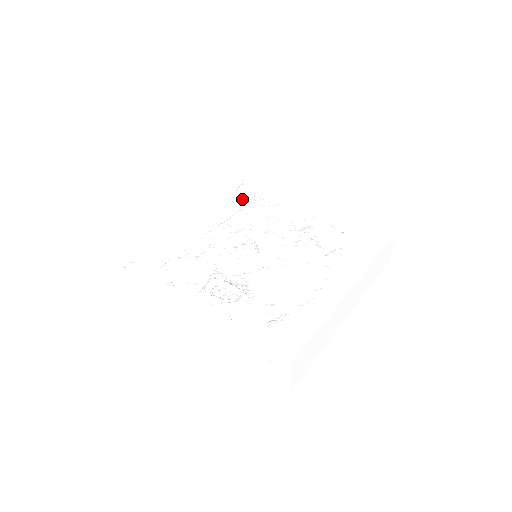
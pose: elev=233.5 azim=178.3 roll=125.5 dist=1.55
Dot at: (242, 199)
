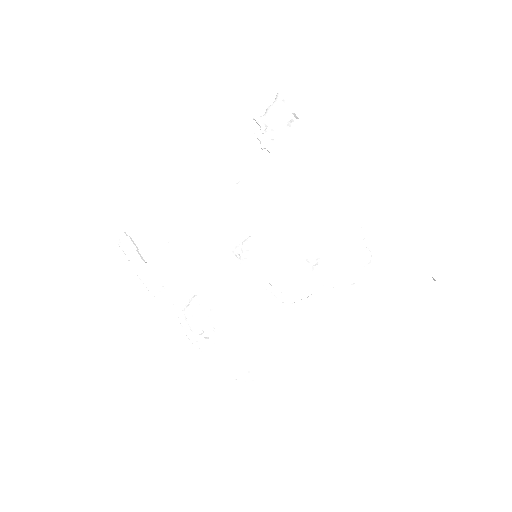
Dot at: (268, 136)
